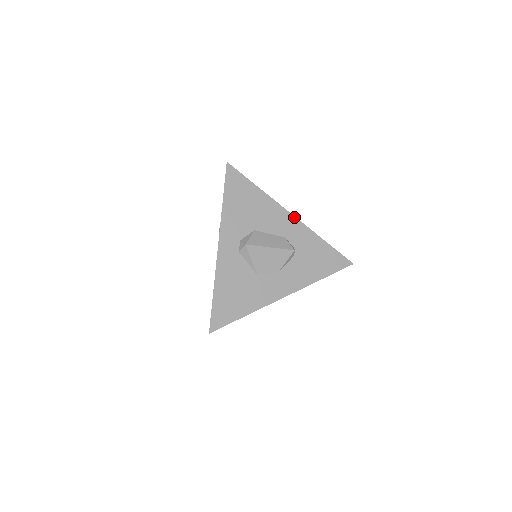
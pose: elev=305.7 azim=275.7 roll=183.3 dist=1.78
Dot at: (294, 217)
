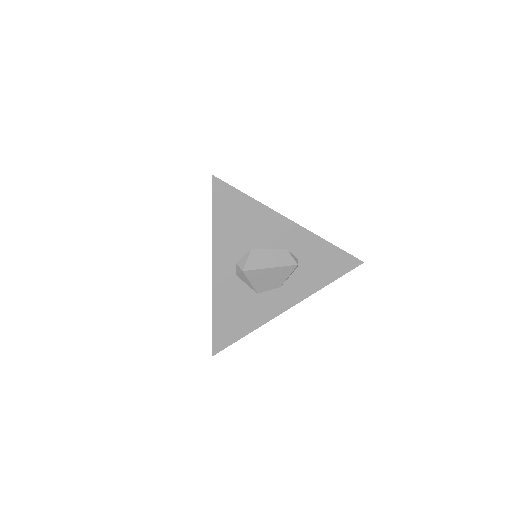
Dot at: (297, 225)
